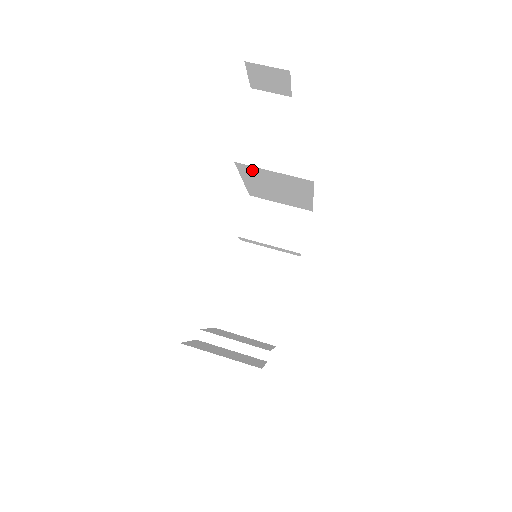
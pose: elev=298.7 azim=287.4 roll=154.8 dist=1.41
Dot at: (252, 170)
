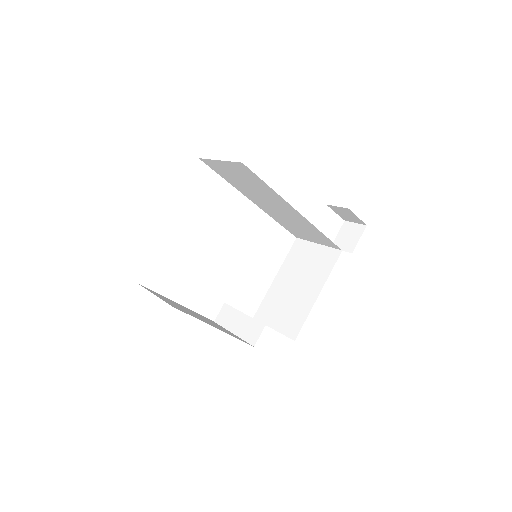
Dot at: (301, 249)
